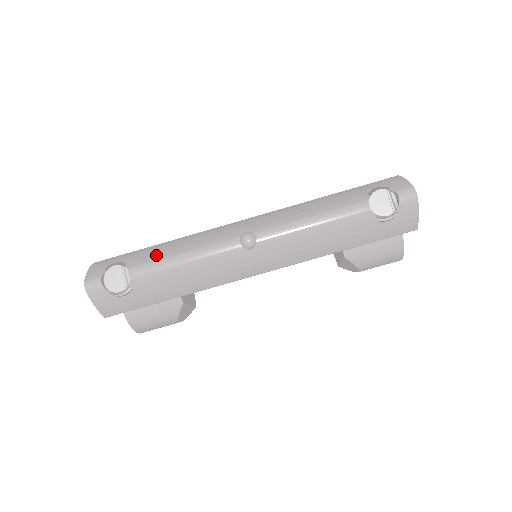
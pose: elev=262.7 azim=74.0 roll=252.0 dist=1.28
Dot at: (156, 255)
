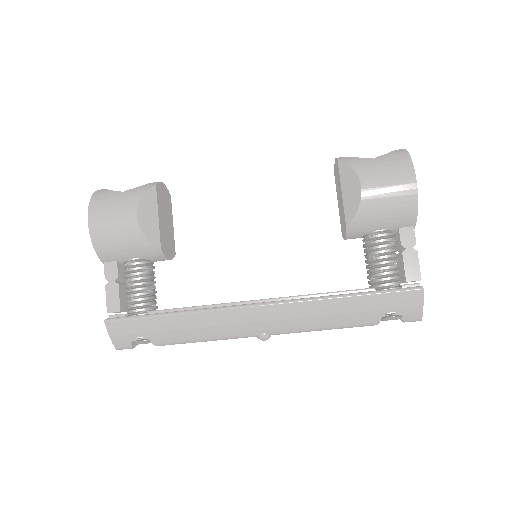
Dot at: (178, 338)
